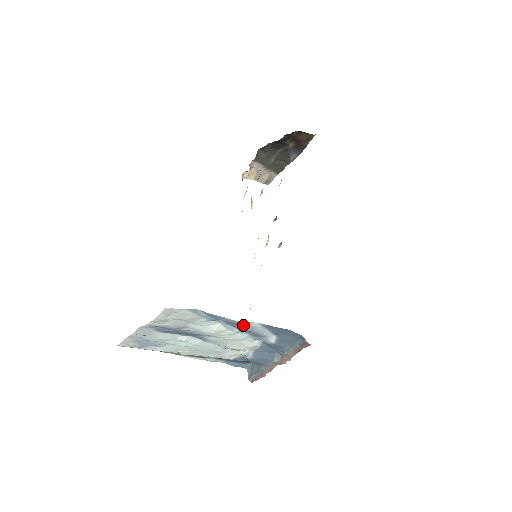
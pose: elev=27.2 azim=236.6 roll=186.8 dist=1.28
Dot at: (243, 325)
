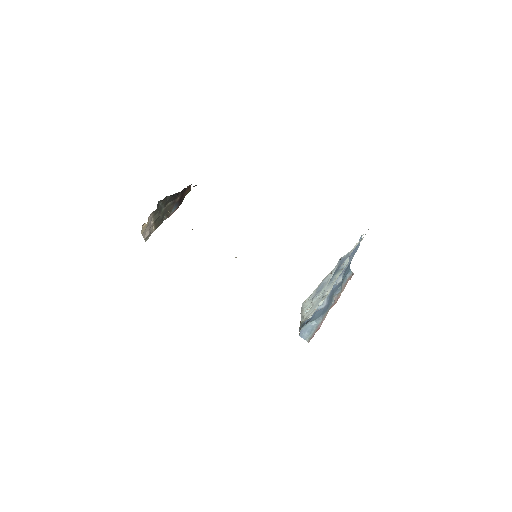
Dot at: (353, 256)
